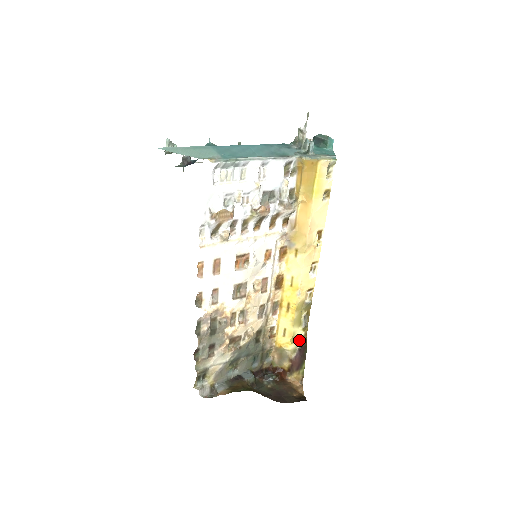
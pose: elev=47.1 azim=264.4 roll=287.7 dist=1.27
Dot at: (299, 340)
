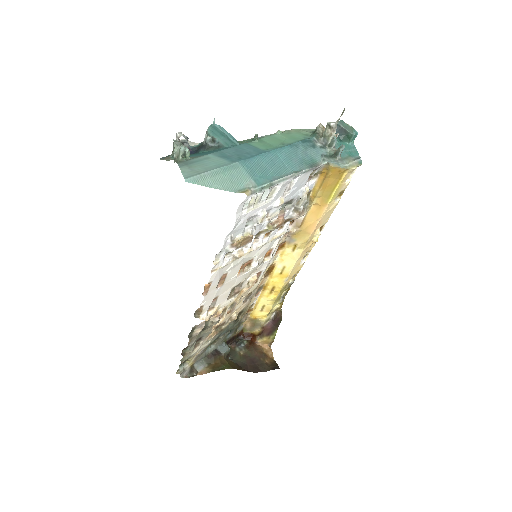
Dot at: (274, 311)
